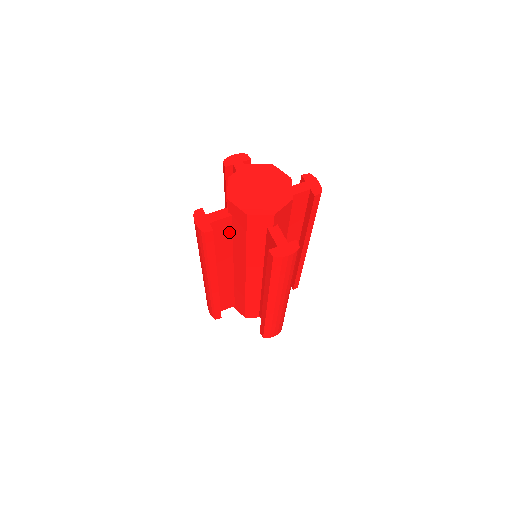
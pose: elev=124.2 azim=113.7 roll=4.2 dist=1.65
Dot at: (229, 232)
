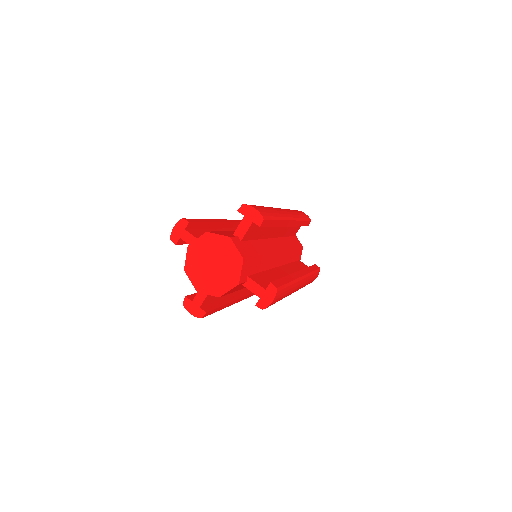
Dot at: occluded
